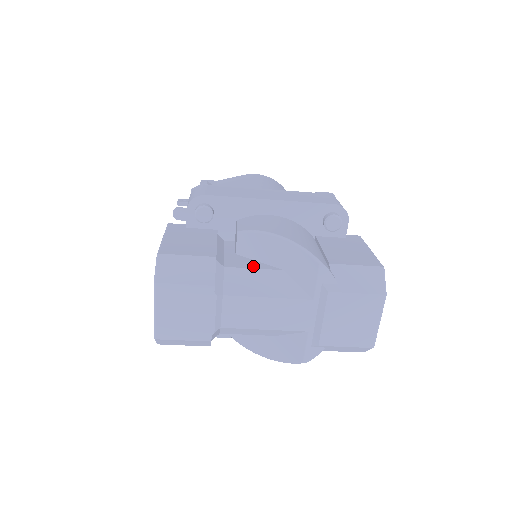
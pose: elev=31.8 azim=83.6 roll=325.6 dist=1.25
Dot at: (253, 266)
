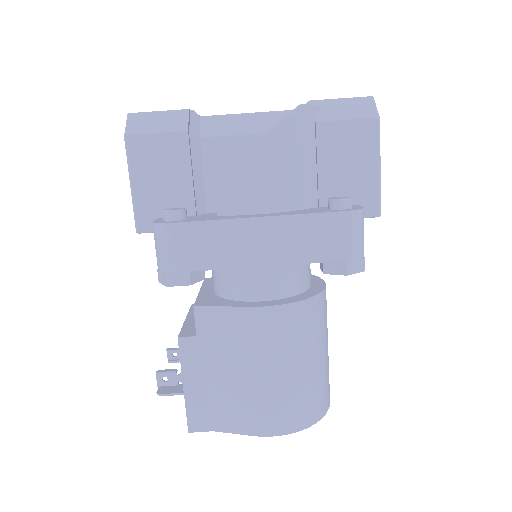
Dot at: occluded
